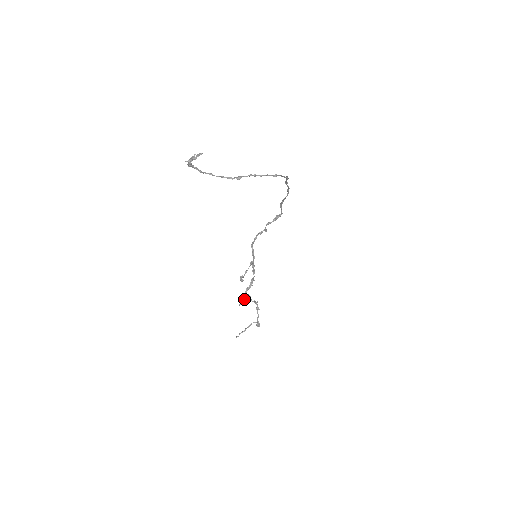
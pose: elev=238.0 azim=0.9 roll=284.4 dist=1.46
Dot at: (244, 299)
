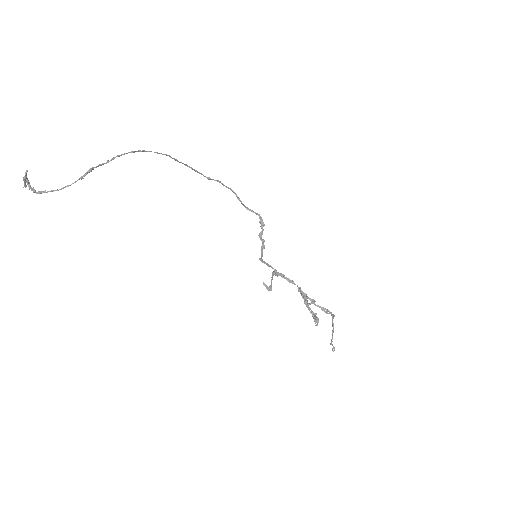
Dot at: (314, 316)
